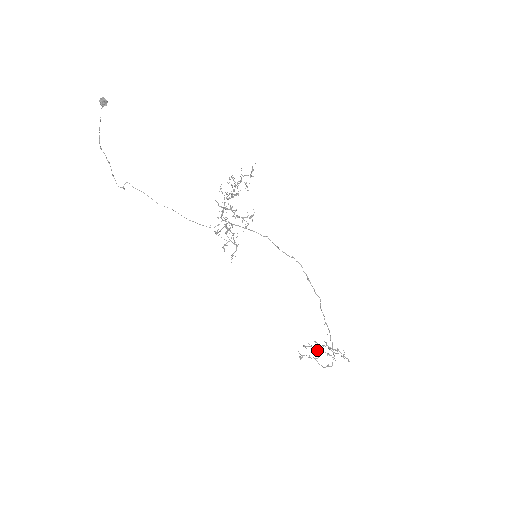
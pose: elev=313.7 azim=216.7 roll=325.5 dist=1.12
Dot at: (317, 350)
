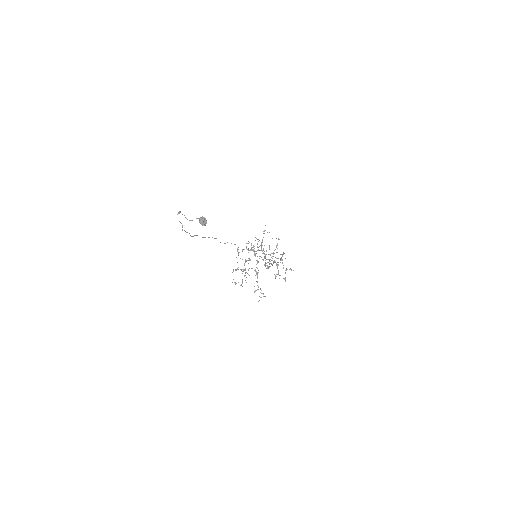
Dot at: (261, 243)
